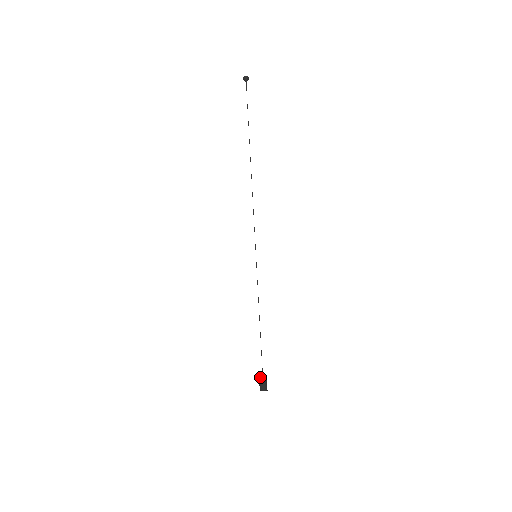
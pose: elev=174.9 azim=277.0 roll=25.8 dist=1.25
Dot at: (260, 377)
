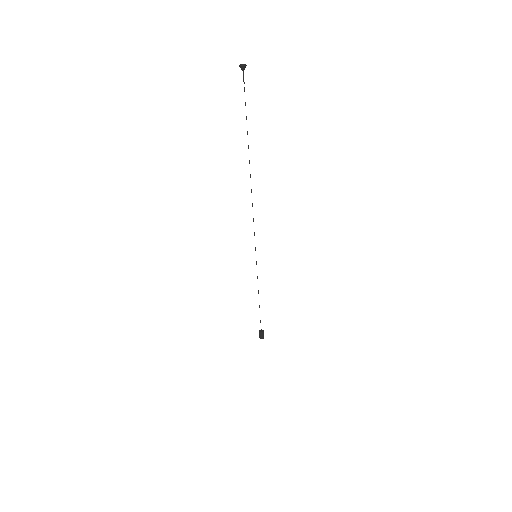
Dot at: (260, 332)
